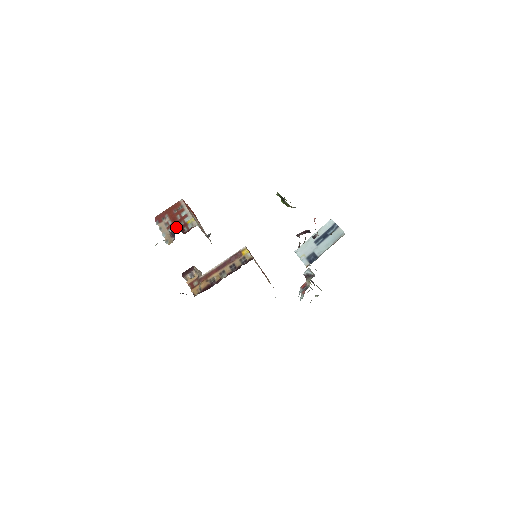
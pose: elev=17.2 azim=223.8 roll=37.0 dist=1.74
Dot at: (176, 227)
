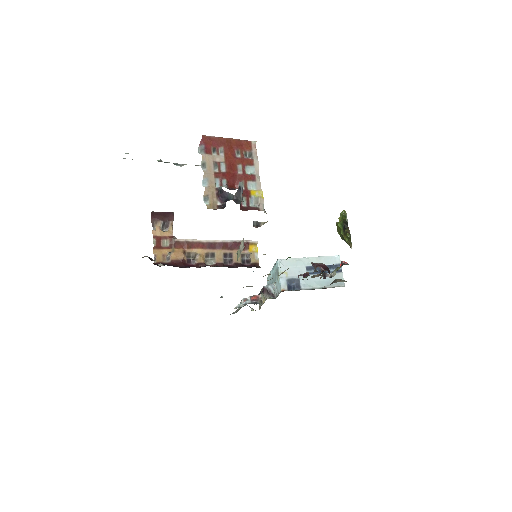
Dot at: (239, 193)
